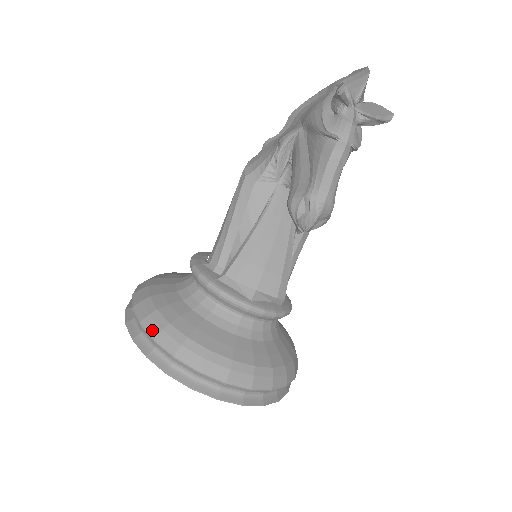
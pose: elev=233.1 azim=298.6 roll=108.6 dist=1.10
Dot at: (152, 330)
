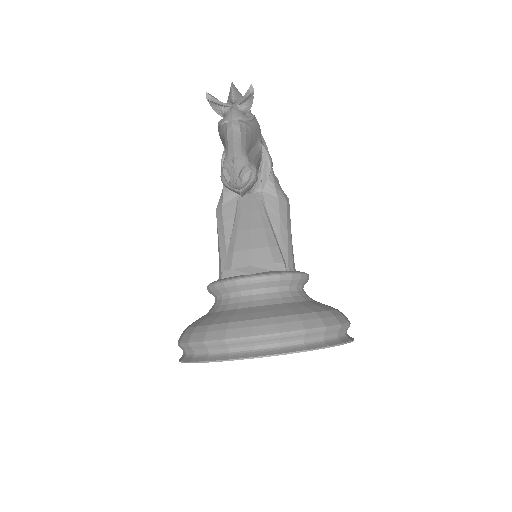
Dot at: (186, 340)
